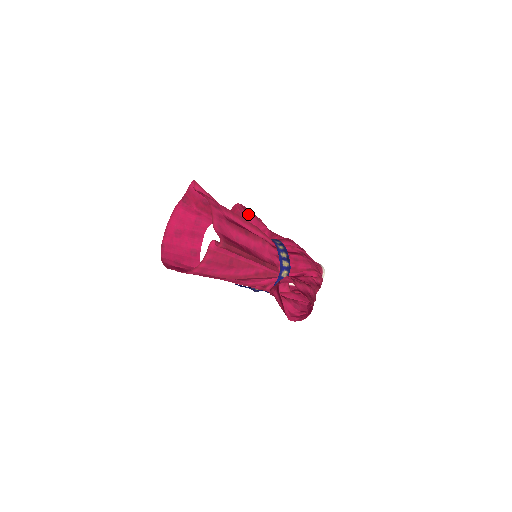
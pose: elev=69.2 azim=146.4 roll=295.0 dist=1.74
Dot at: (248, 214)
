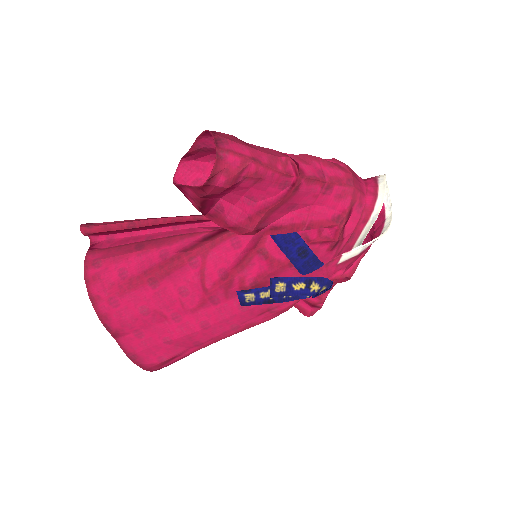
Dot at: occluded
